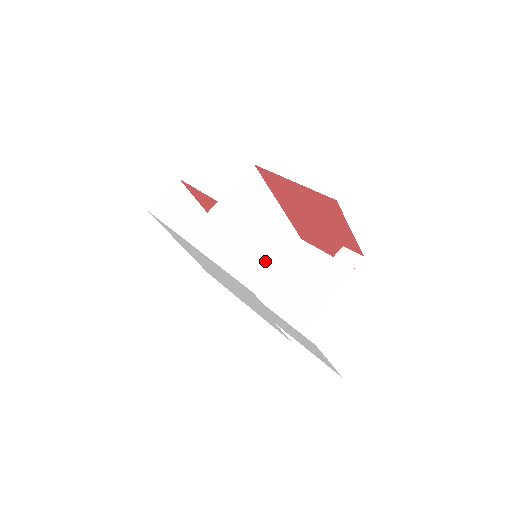
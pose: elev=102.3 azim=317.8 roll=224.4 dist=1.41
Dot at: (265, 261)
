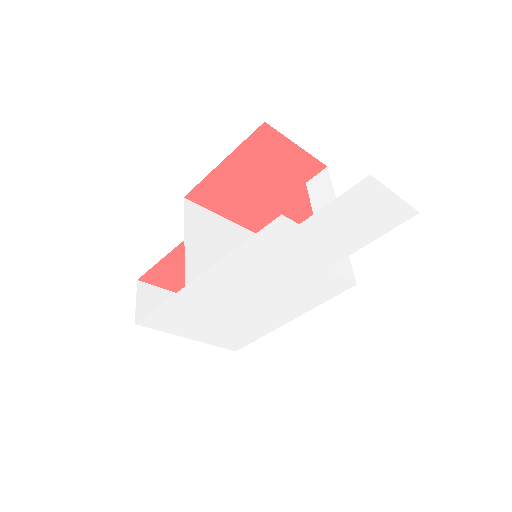
Dot at: occluded
